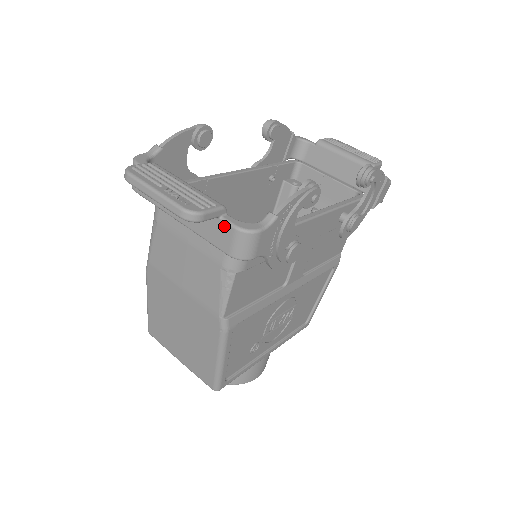
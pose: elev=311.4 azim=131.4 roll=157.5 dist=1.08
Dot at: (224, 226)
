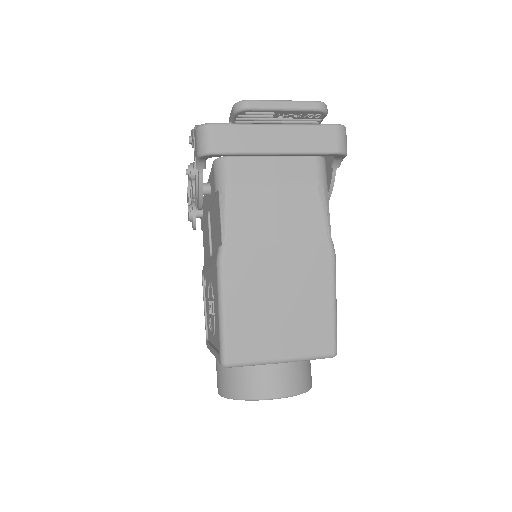
Dot at: (327, 128)
